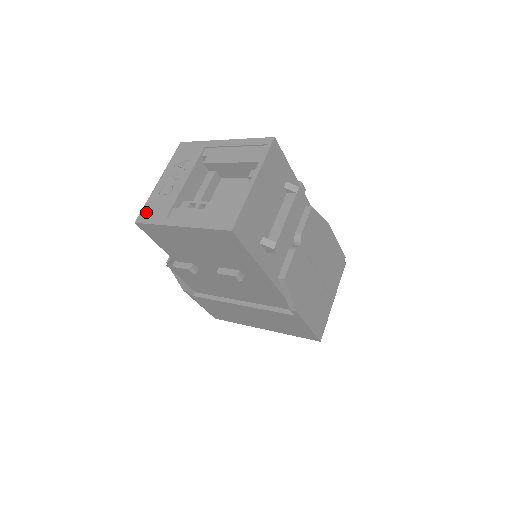
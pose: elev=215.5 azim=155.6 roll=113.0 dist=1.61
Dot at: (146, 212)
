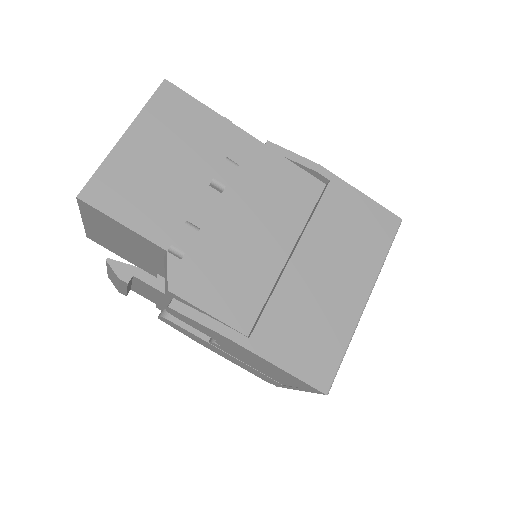
Dot at: occluded
